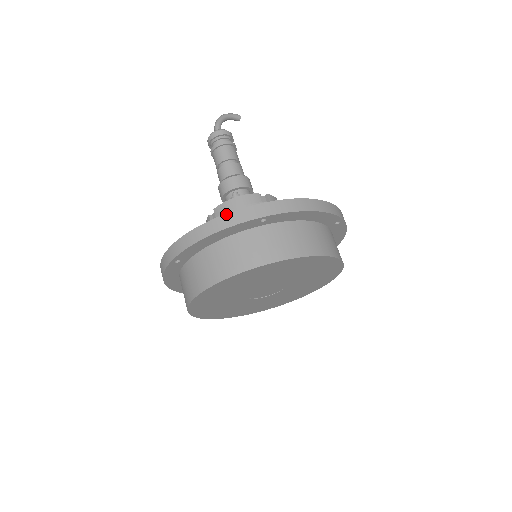
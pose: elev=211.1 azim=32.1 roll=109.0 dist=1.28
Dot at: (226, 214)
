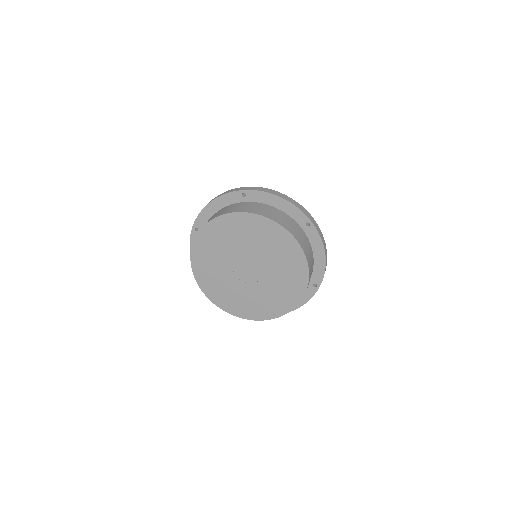
Dot at: occluded
